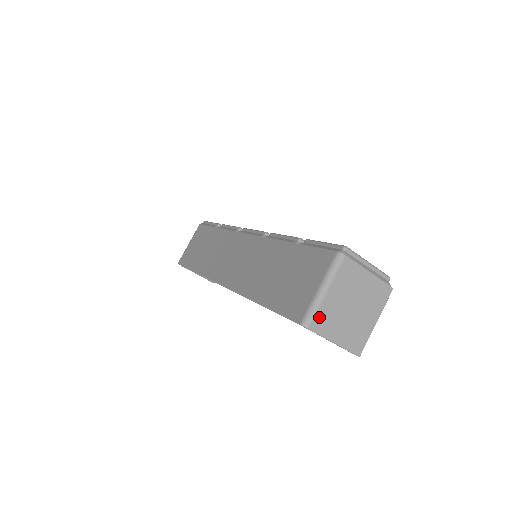
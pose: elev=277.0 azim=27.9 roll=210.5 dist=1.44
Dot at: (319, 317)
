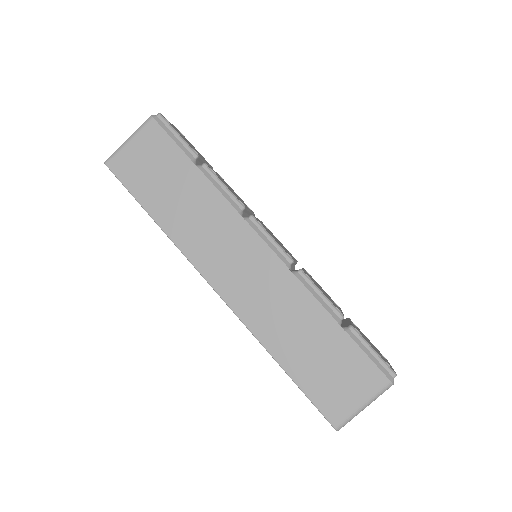
Dot at: occluded
